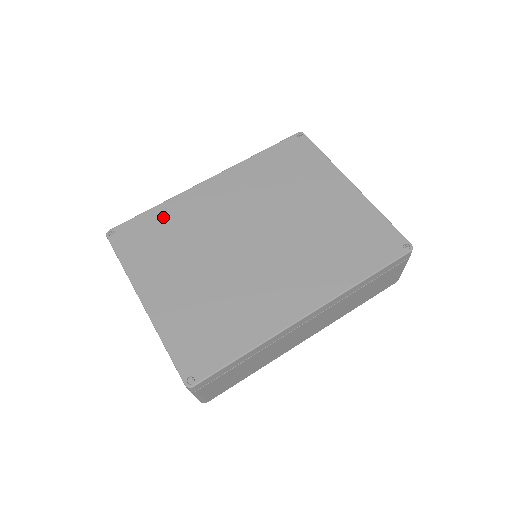
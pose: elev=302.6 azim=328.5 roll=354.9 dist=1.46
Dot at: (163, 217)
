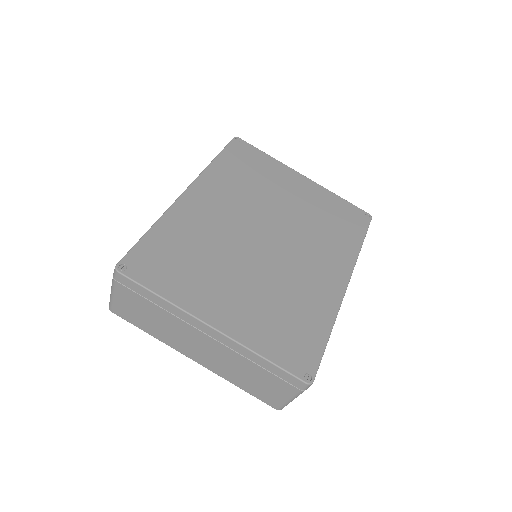
Dot at: (169, 236)
